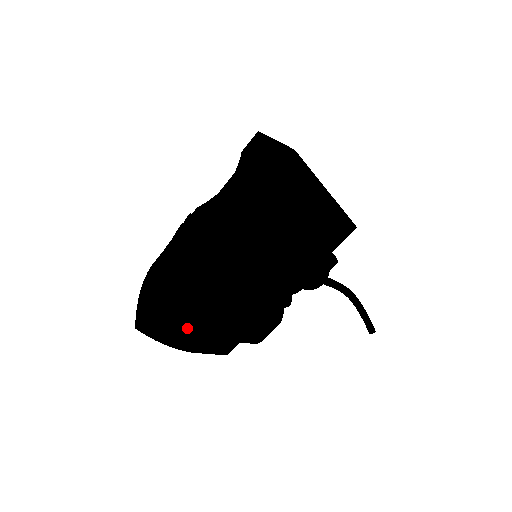
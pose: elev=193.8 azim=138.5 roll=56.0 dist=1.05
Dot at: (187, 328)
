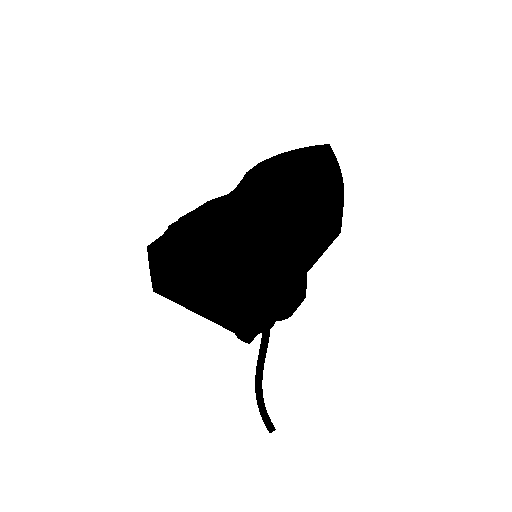
Dot at: (282, 240)
